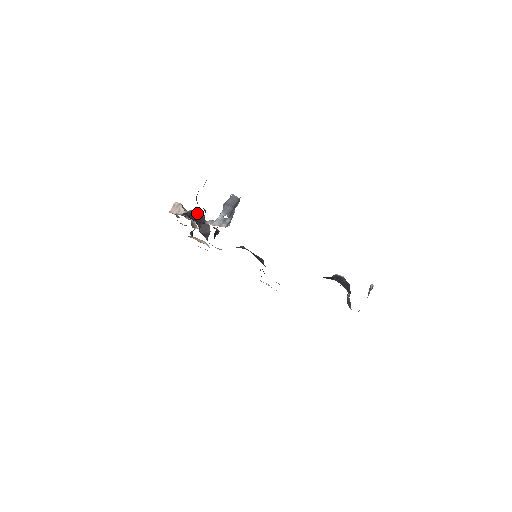
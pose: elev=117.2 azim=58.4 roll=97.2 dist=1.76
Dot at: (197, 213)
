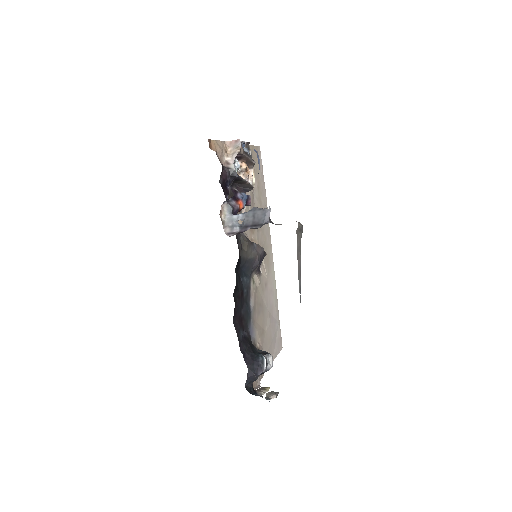
Dot at: (239, 178)
